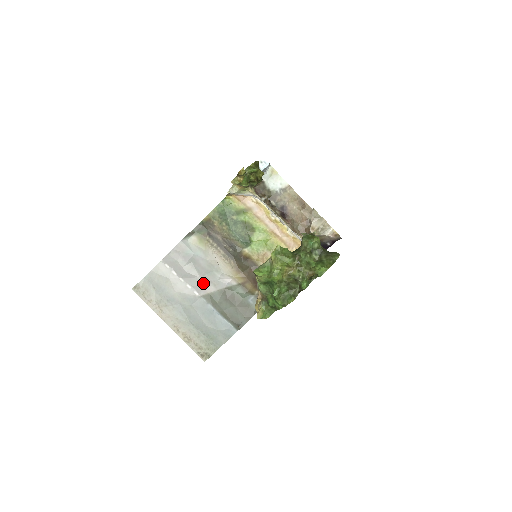
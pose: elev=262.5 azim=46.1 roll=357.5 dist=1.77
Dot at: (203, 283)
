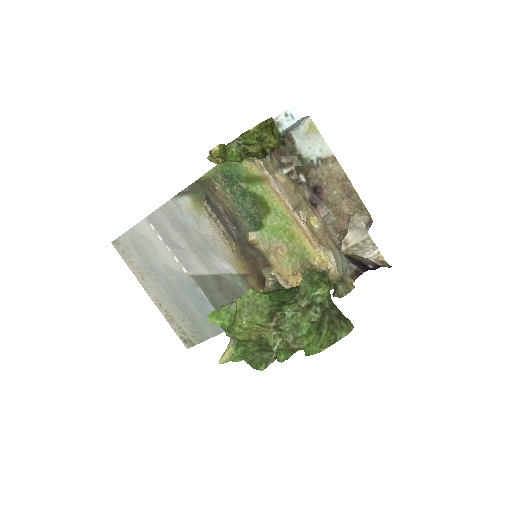
Dot at: (194, 260)
